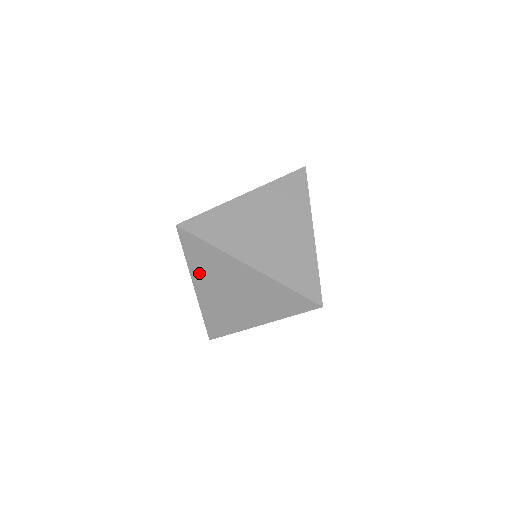
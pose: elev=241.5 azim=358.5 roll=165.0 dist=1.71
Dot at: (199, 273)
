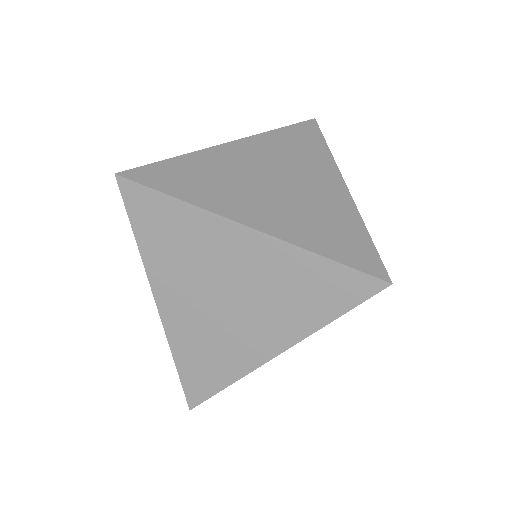
Dot at: (161, 267)
